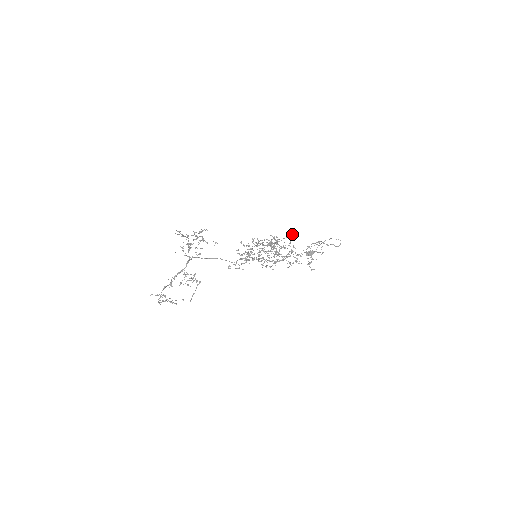
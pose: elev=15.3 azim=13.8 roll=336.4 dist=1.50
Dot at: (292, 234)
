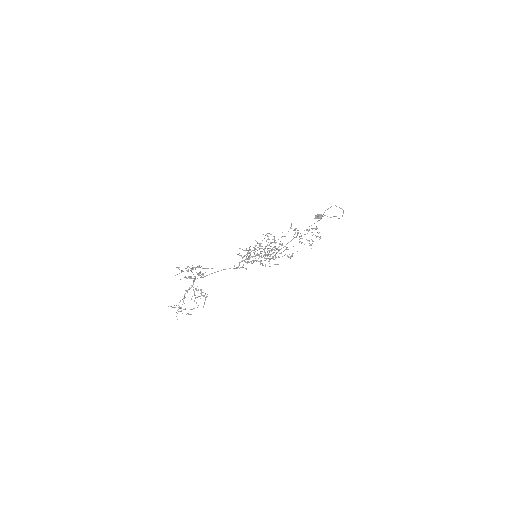
Dot at: (285, 236)
